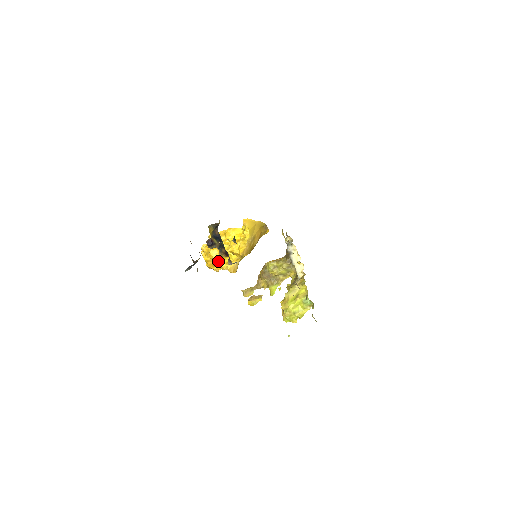
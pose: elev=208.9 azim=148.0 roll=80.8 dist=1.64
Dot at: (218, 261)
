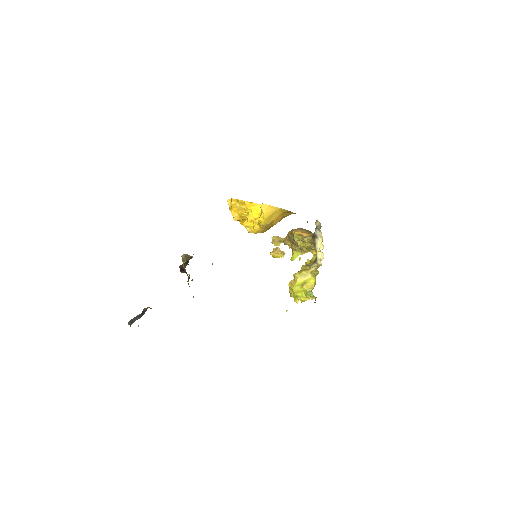
Dot at: (240, 220)
